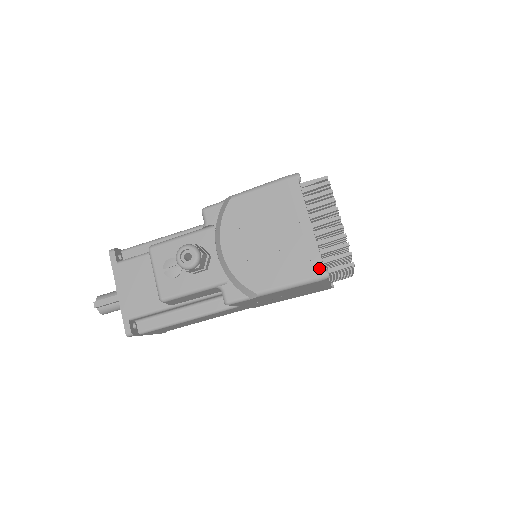
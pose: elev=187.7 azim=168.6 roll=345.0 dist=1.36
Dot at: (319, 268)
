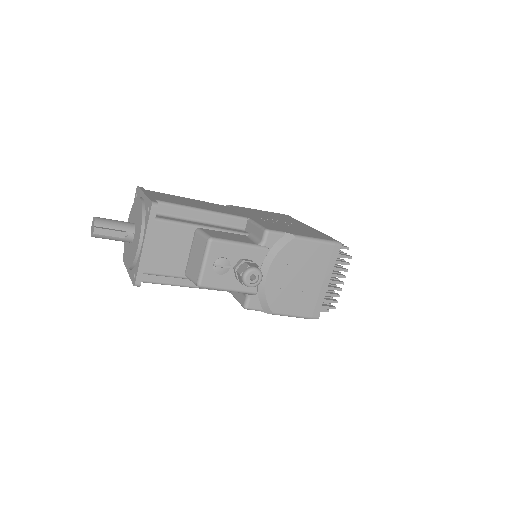
Dot at: (317, 313)
